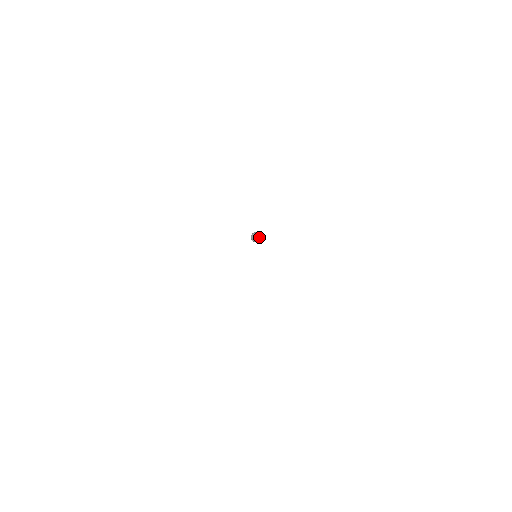
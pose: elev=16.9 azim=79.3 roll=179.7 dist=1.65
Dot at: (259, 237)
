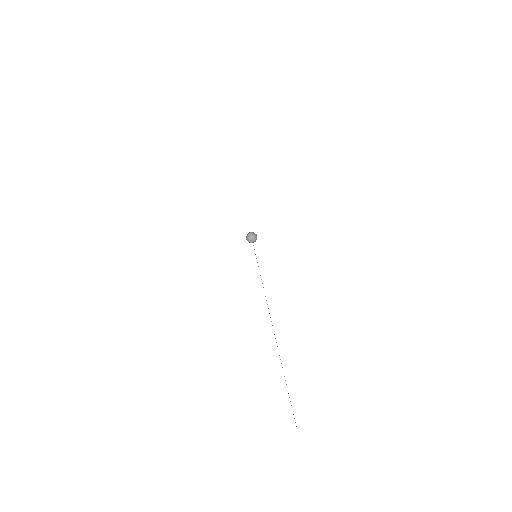
Dot at: (253, 241)
